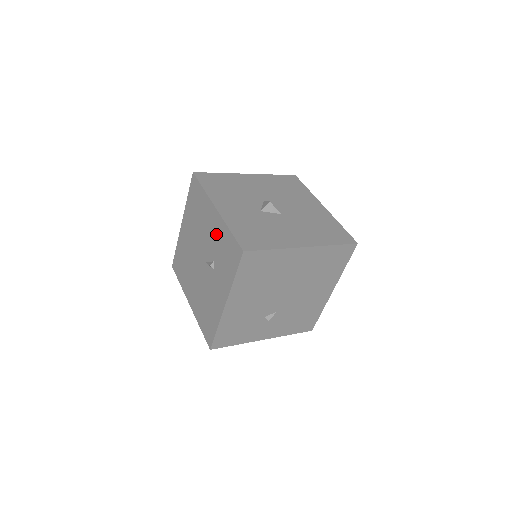
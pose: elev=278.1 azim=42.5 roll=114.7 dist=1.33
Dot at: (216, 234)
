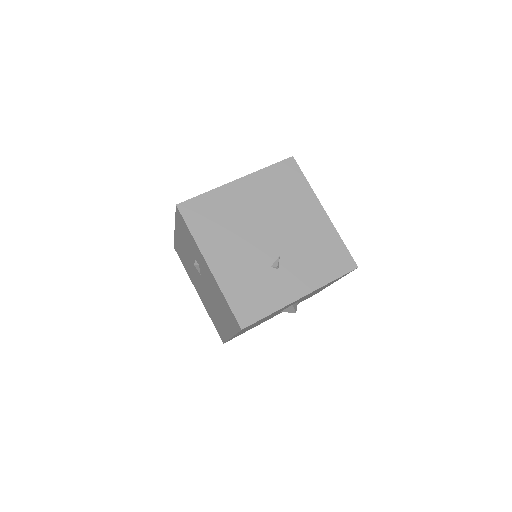
Dot at: (183, 241)
